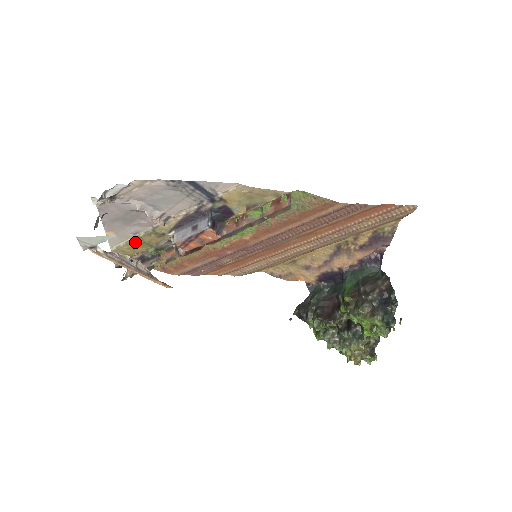
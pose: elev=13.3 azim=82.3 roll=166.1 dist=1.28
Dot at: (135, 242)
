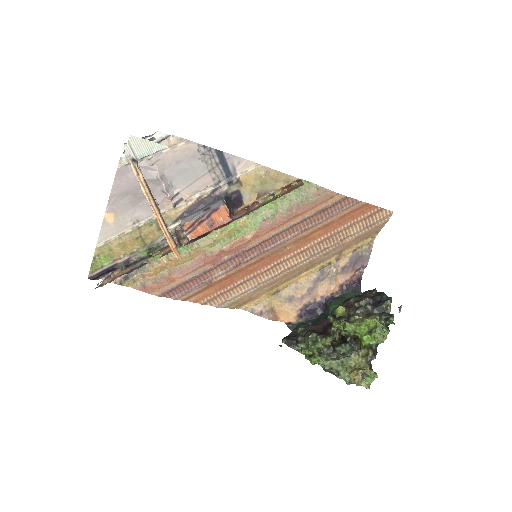
Dot at: (130, 235)
